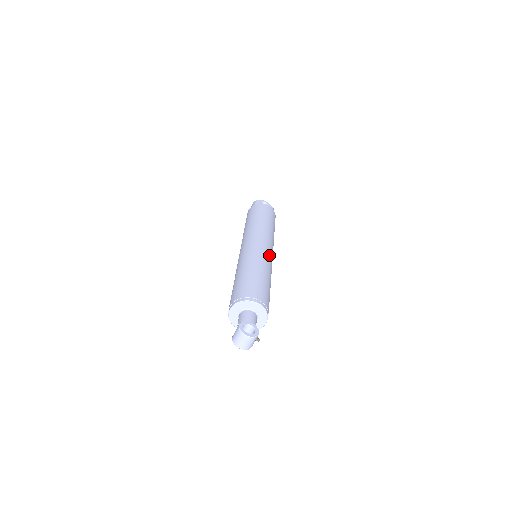
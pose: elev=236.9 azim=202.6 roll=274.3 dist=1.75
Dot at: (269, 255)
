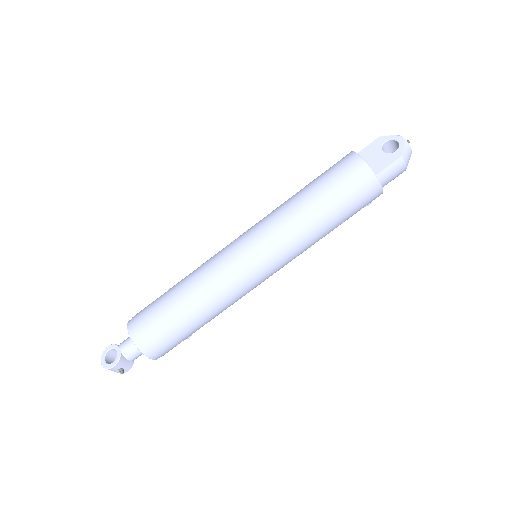
Dot at: (235, 268)
